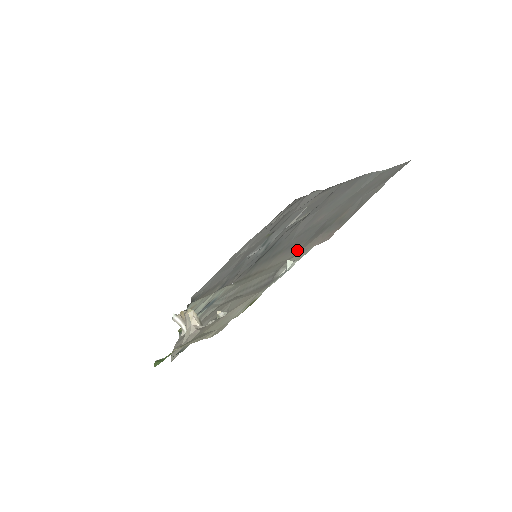
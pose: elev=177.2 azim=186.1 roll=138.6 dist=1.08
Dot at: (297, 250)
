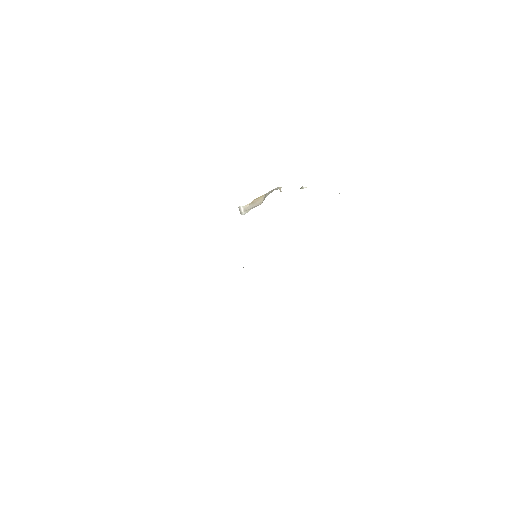
Dot at: occluded
